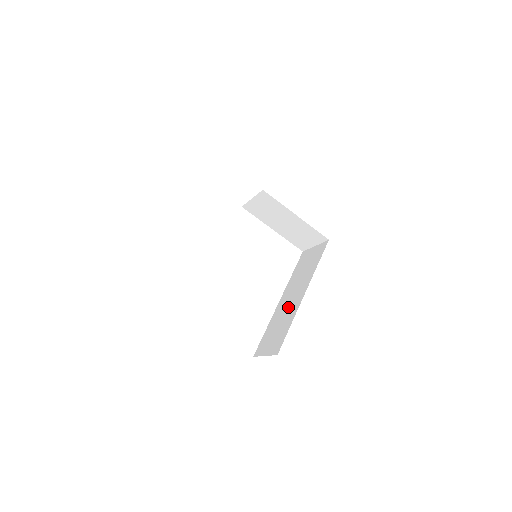
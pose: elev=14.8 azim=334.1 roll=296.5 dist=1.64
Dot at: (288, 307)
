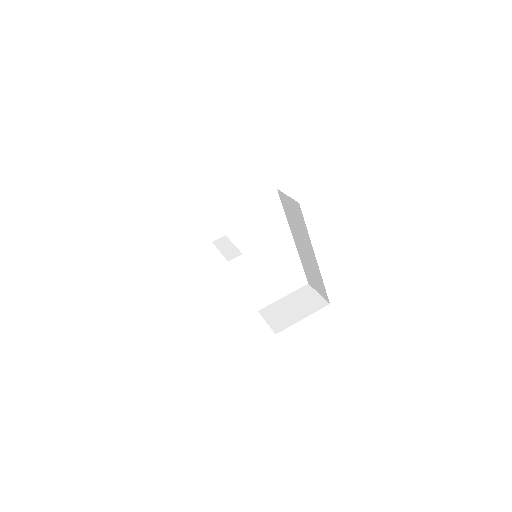
Dot at: (308, 258)
